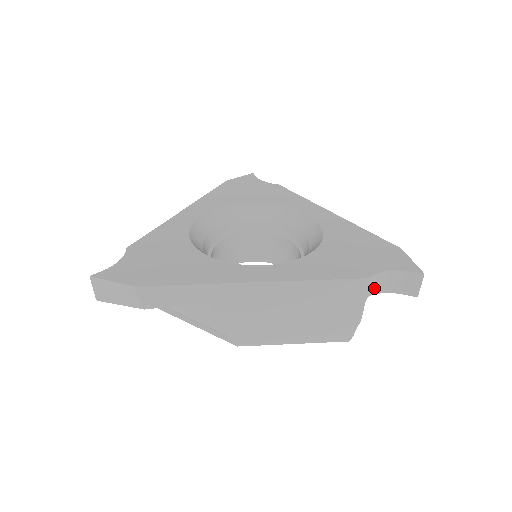
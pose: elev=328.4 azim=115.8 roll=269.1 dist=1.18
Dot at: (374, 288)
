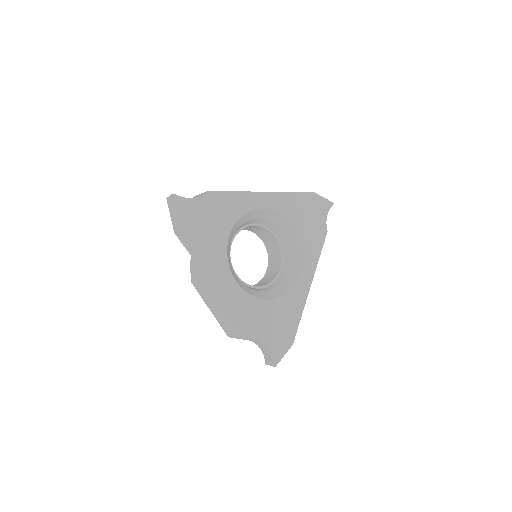
Dot at: (257, 343)
